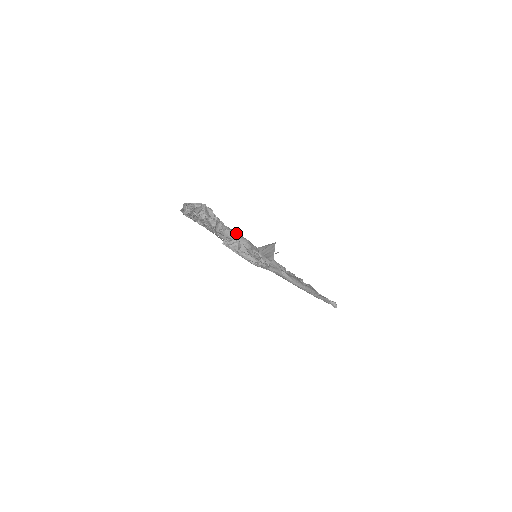
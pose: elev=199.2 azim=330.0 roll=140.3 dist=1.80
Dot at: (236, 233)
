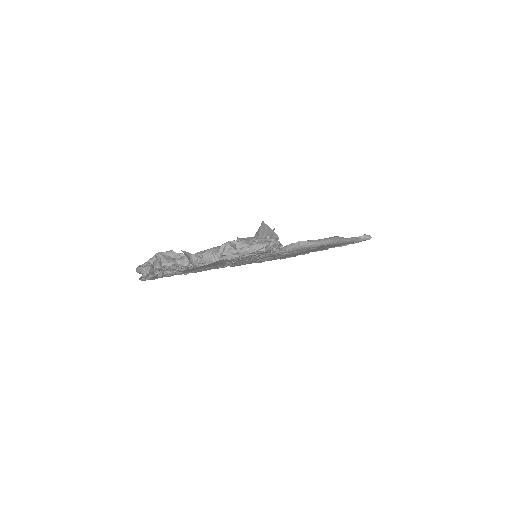
Dot at: (216, 248)
